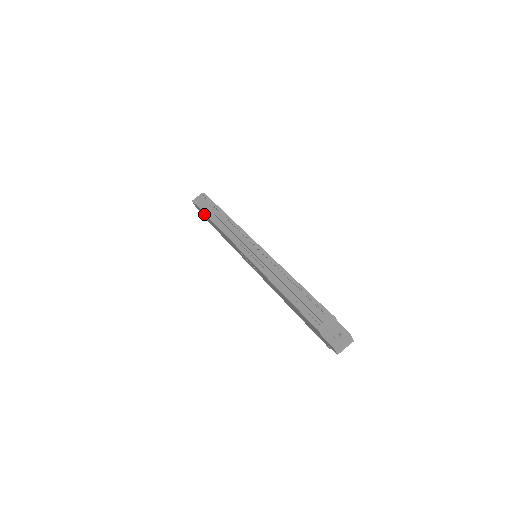
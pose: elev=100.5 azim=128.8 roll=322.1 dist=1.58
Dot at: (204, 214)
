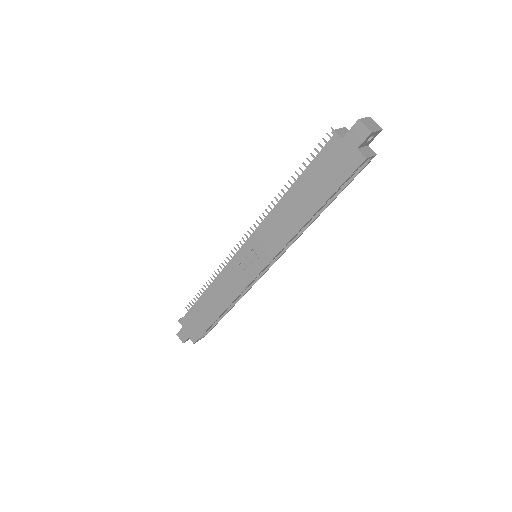
Dot at: (191, 316)
